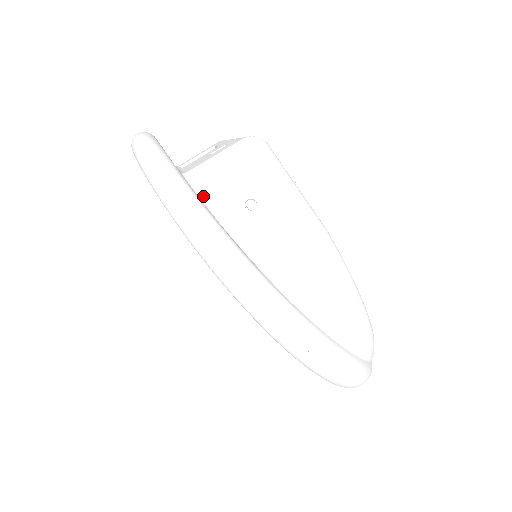
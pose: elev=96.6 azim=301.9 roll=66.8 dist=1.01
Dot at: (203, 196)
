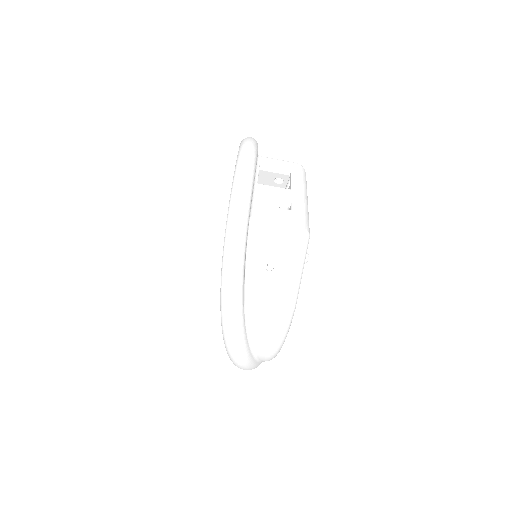
Dot at: (250, 241)
